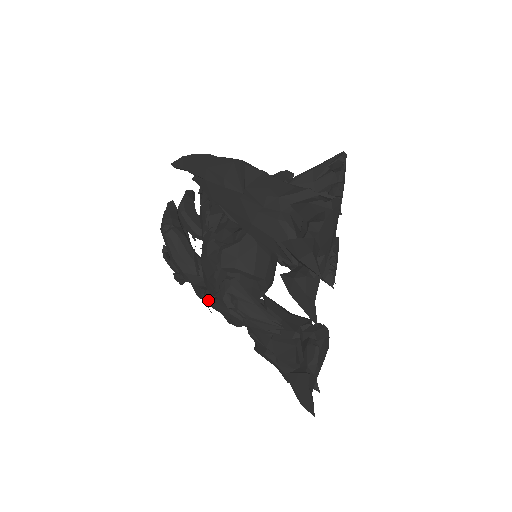
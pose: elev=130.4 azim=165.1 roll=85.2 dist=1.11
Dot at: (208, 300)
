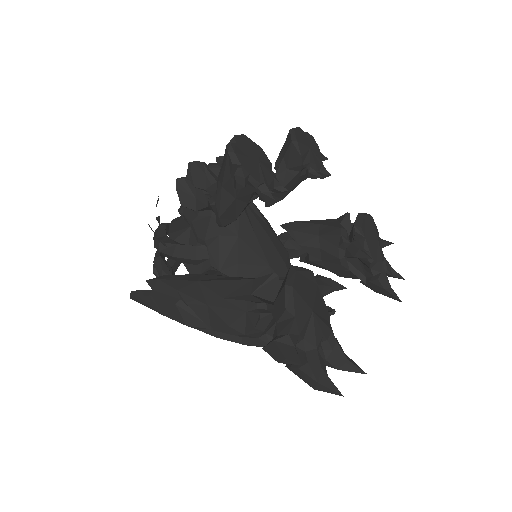
Dot at: occluded
